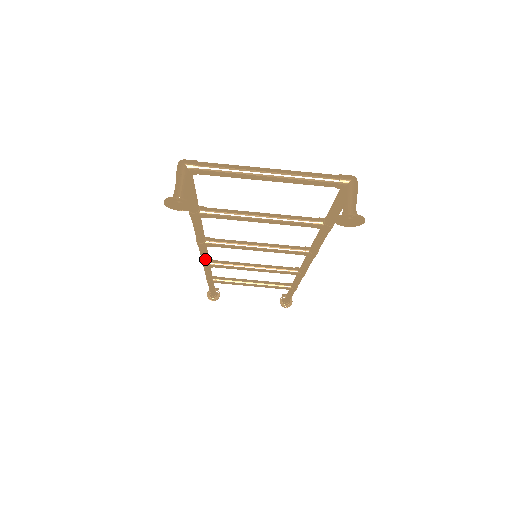
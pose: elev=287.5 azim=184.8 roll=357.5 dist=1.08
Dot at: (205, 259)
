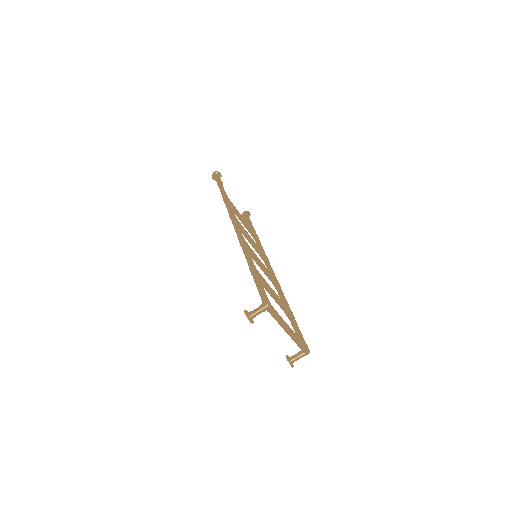
Dot at: occluded
